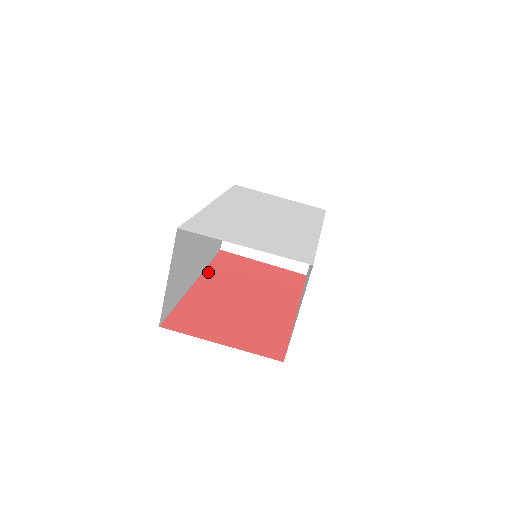
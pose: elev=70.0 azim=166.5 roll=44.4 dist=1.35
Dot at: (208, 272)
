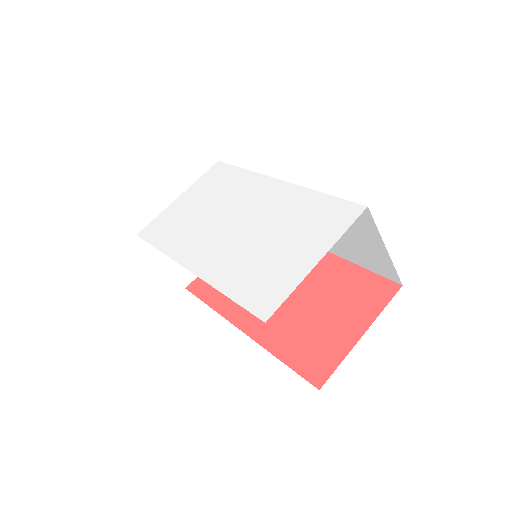
Dot at: (227, 313)
